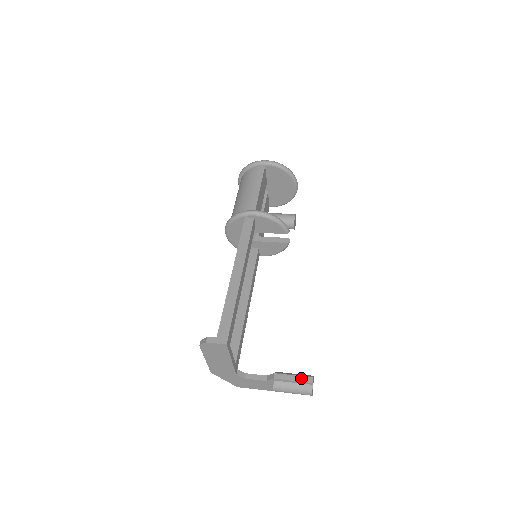
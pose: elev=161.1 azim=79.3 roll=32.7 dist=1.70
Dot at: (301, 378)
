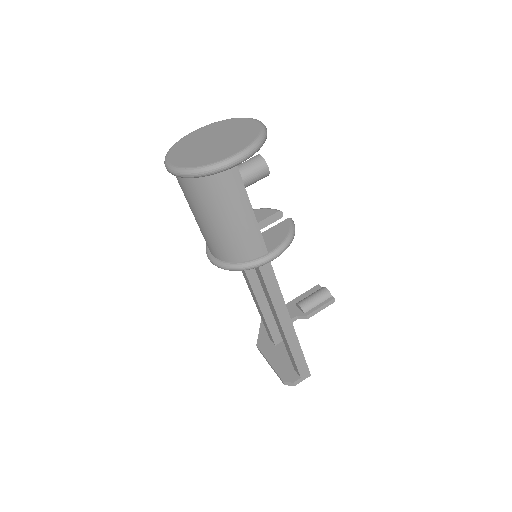
Dot at: (327, 305)
